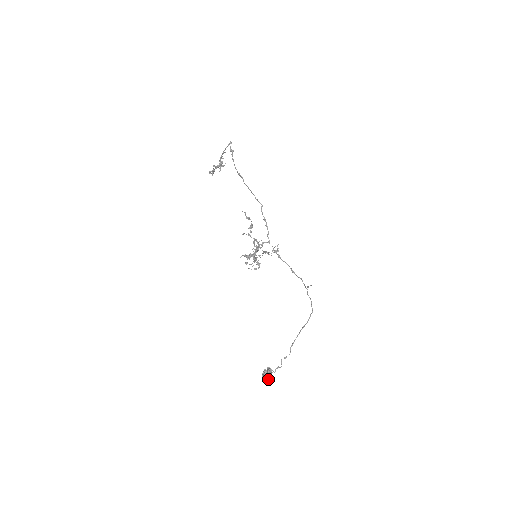
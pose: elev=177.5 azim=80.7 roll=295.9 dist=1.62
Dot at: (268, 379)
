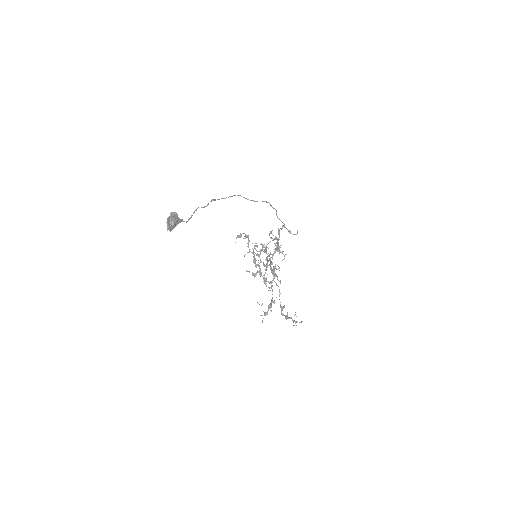
Dot at: (170, 221)
